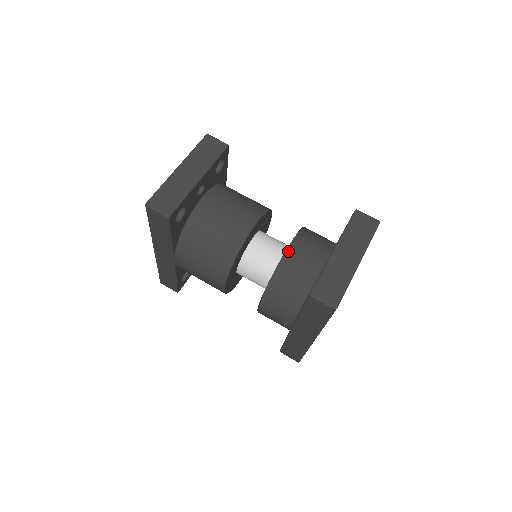
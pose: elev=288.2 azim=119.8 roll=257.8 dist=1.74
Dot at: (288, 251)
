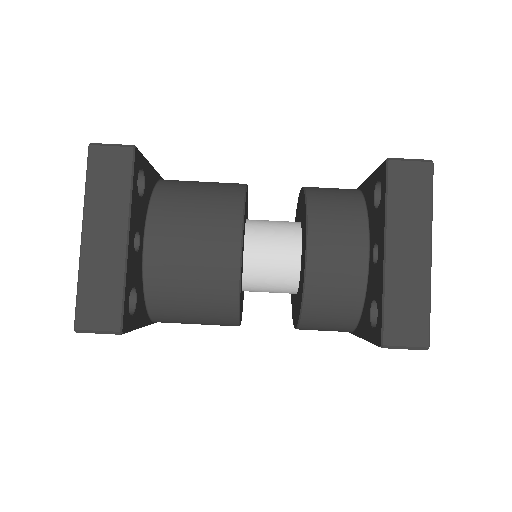
Dot at: (308, 262)
